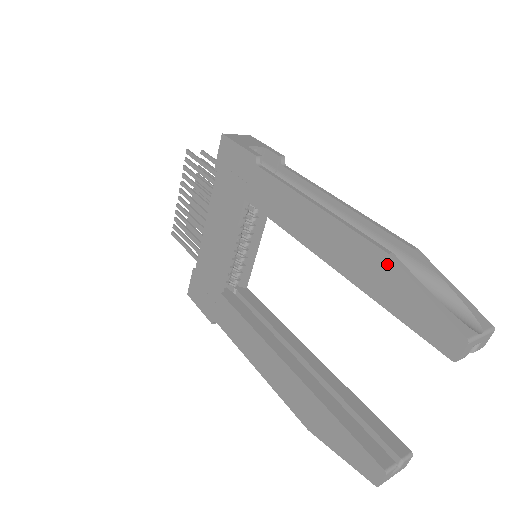
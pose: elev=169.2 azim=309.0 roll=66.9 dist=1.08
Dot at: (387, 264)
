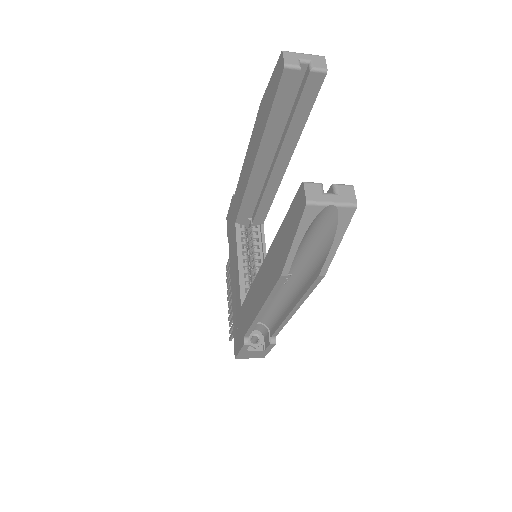
Dot at: (262, 106)
